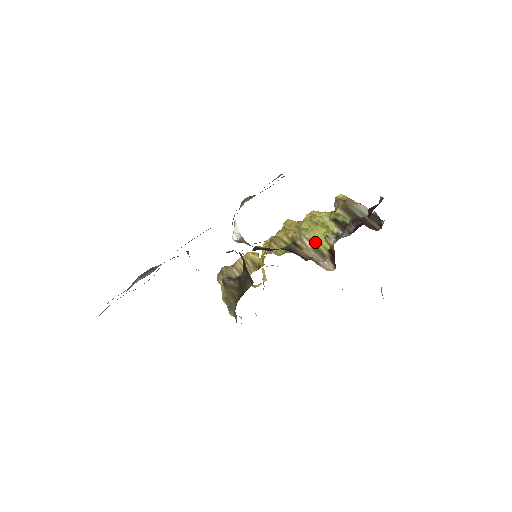
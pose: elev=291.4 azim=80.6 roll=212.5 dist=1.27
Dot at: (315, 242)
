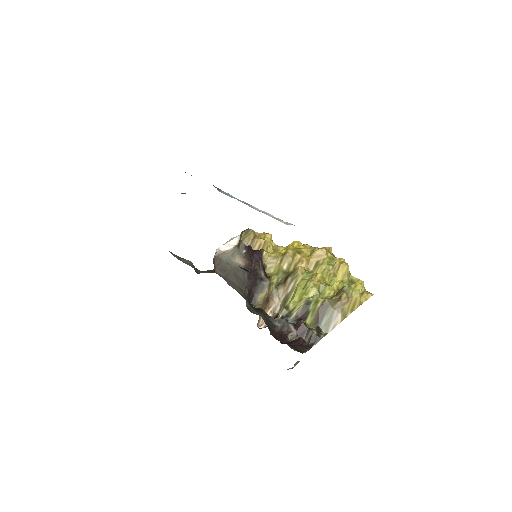
Dot at: (292, 294)
